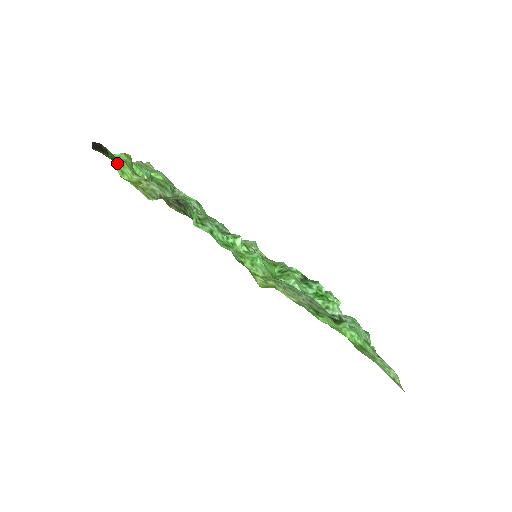
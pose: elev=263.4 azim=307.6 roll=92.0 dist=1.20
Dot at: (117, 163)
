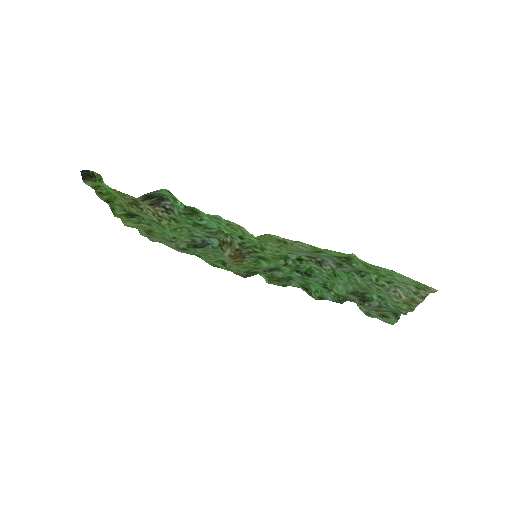
Dot at: occluded
